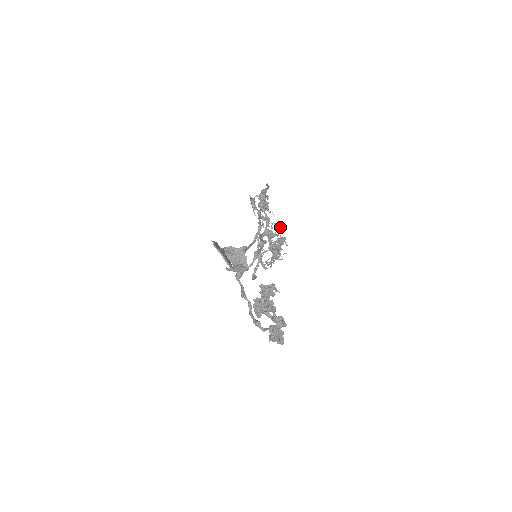
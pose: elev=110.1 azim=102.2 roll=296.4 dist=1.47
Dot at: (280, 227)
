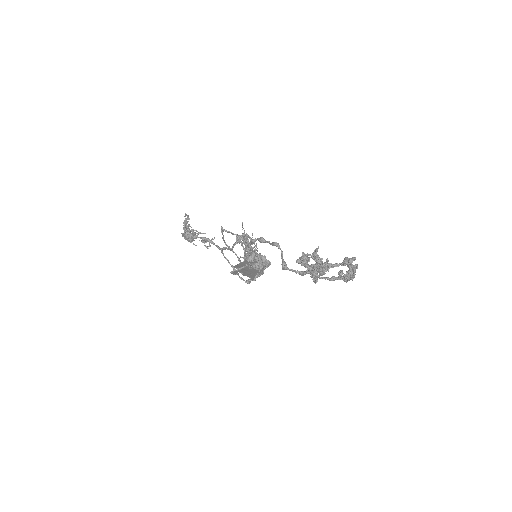
Dot at: (242, 227)
